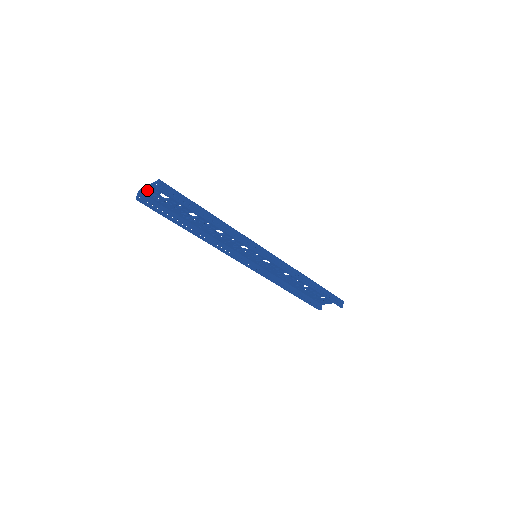
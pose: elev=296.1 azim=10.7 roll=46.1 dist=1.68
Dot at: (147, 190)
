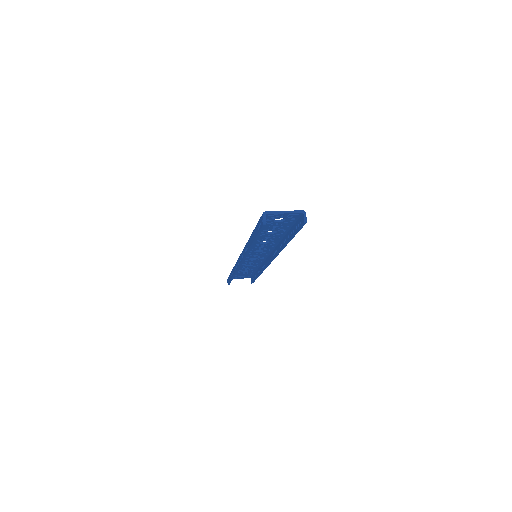
Dot at: (273, 213)
